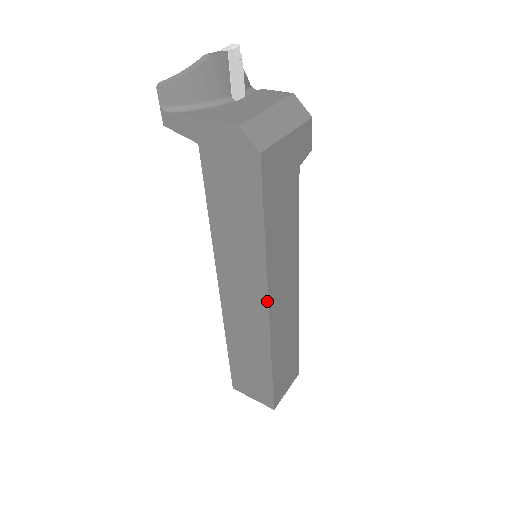
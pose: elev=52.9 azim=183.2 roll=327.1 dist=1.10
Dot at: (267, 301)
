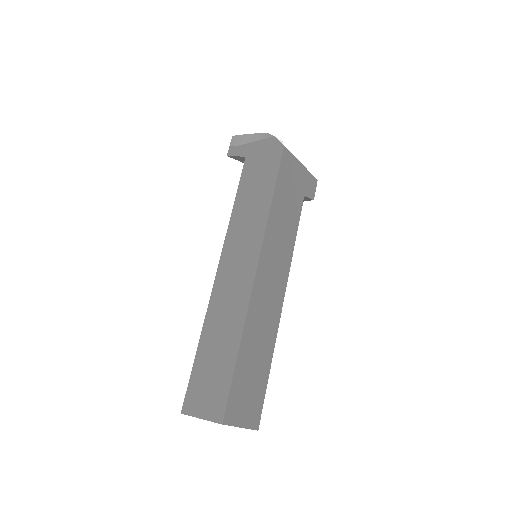
Dot at: (258, 259)
